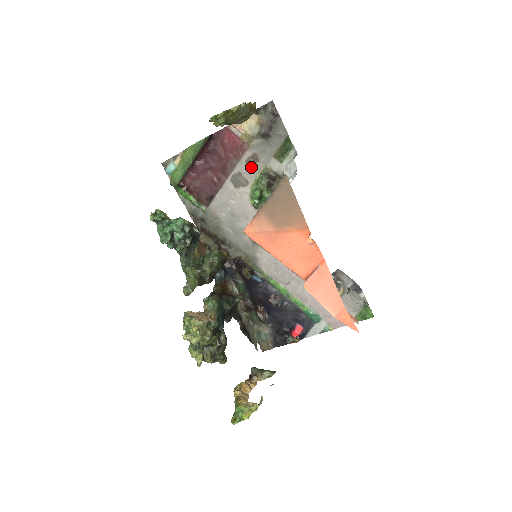
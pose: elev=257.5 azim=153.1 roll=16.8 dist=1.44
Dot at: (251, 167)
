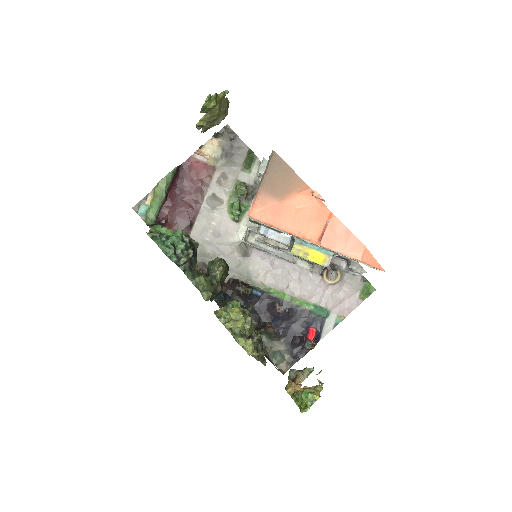
Dot at: (223, 186)
